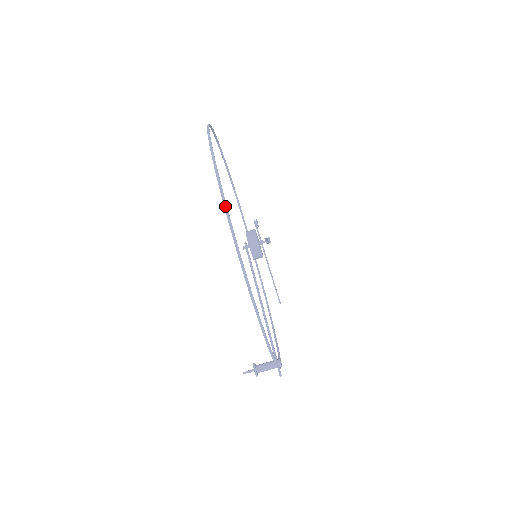
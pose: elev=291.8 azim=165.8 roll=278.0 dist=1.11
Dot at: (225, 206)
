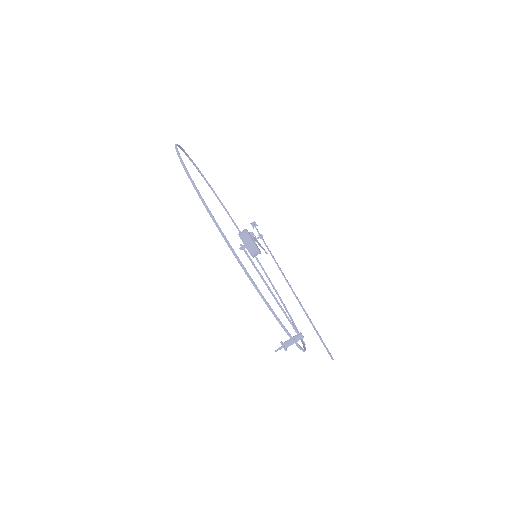
Dot at: (259, 293)
